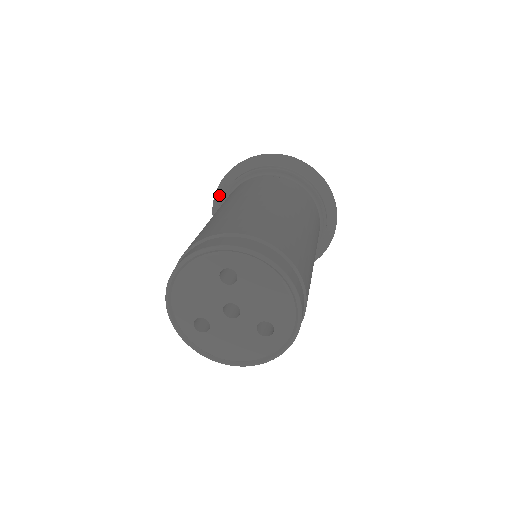
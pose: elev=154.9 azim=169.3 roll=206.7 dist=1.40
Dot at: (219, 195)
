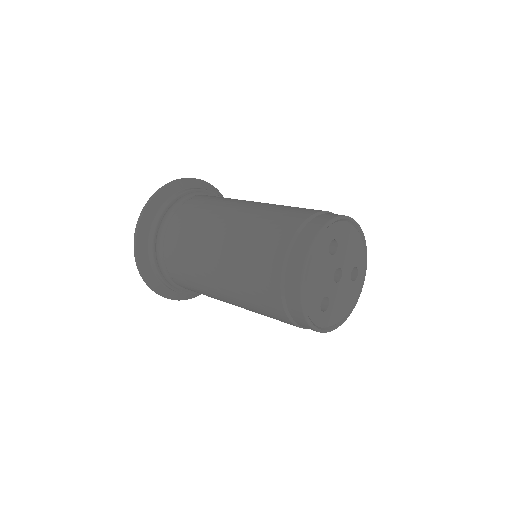
Dot at: (142, 246)
